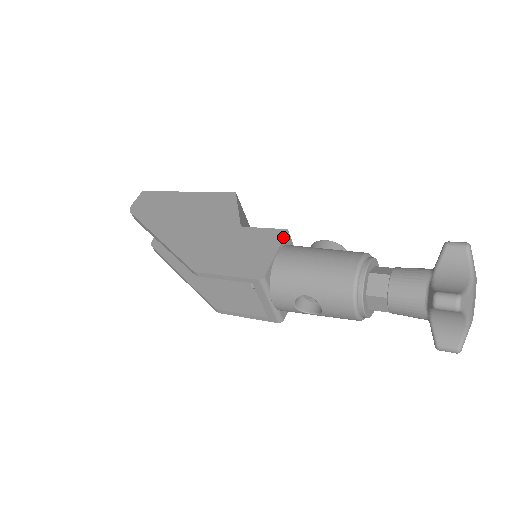
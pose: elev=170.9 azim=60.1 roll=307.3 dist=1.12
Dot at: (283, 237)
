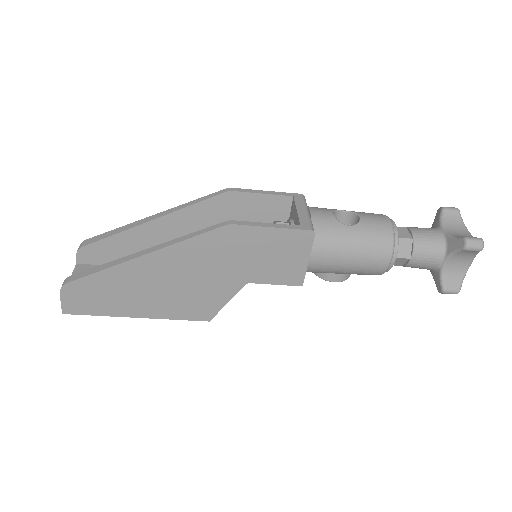
Dot at: occluded
